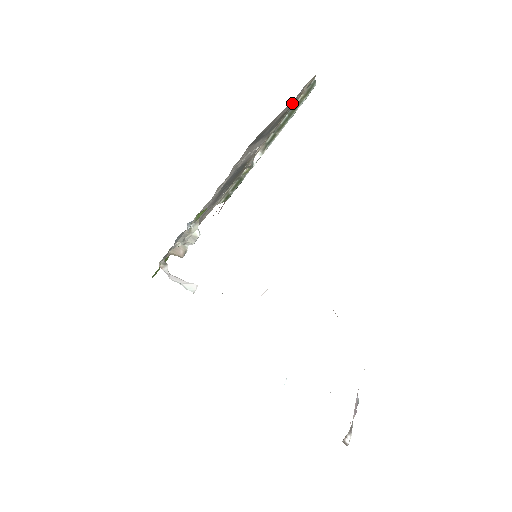
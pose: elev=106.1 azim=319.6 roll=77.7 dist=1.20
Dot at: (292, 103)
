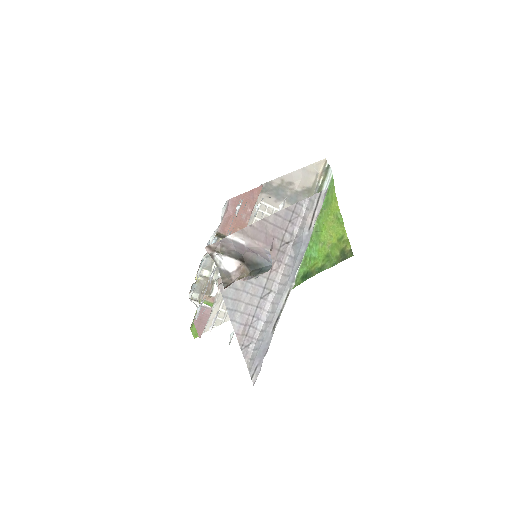
Dot at: (310, 179)
